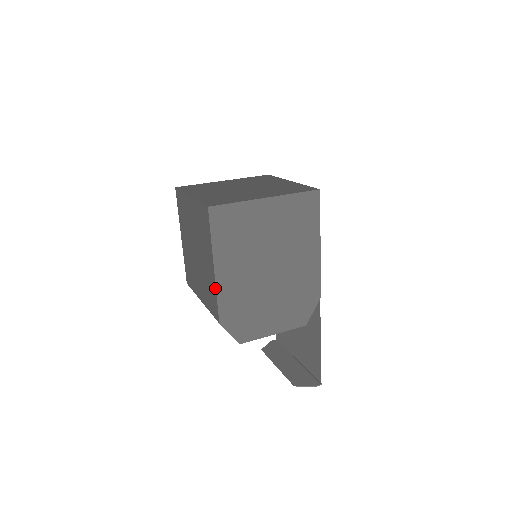
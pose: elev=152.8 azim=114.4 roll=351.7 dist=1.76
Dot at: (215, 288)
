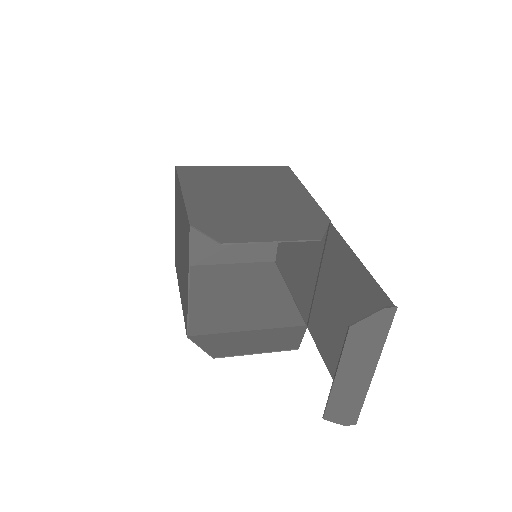
Dot at: (184, 204)
